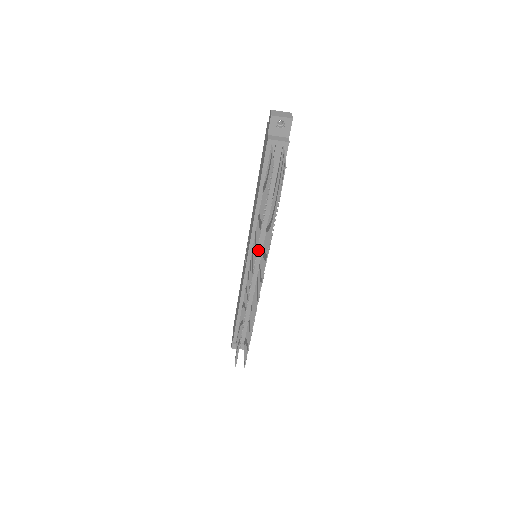
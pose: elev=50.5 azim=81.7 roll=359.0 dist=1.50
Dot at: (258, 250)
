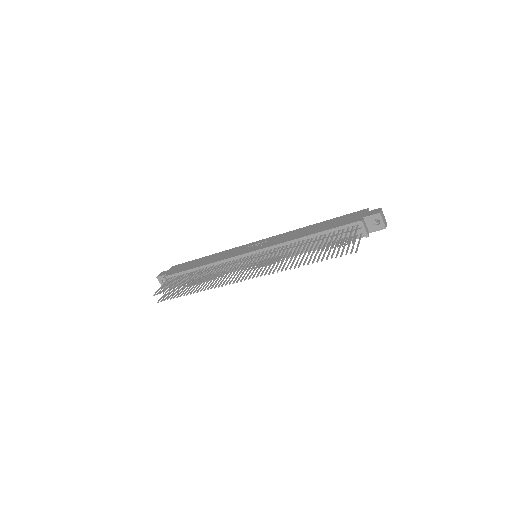
Dot at: (265, 257)
